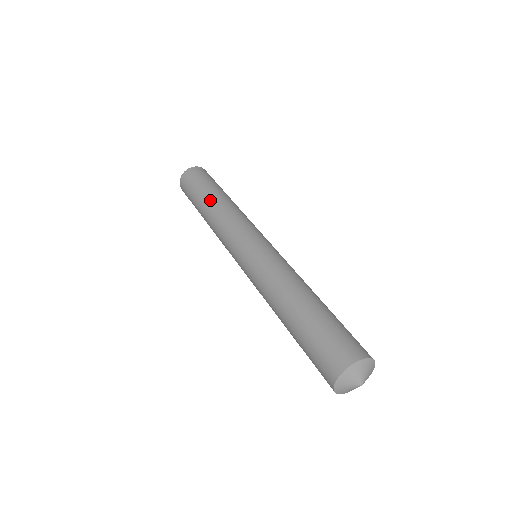
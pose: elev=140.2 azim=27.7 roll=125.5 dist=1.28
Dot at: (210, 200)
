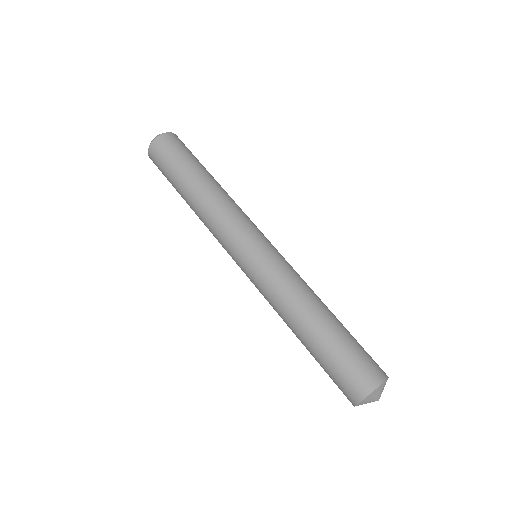
Dot at: (192, 189)
